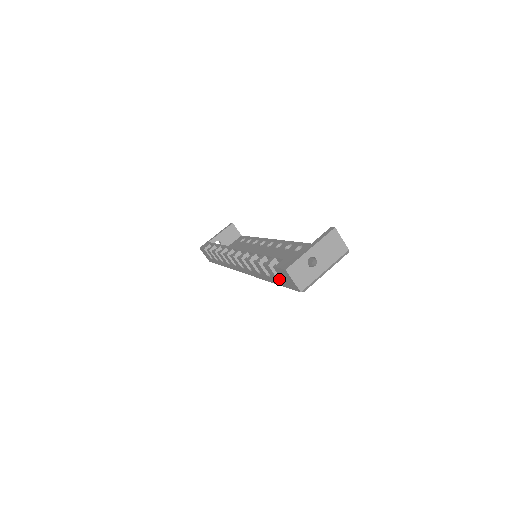
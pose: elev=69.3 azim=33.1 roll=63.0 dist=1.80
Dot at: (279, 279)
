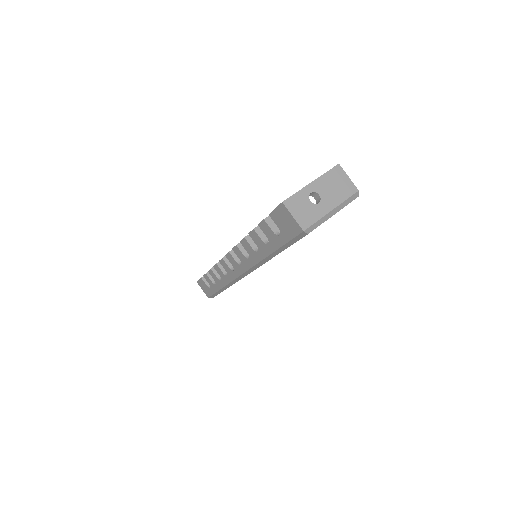
Dot at: (278, 235)
